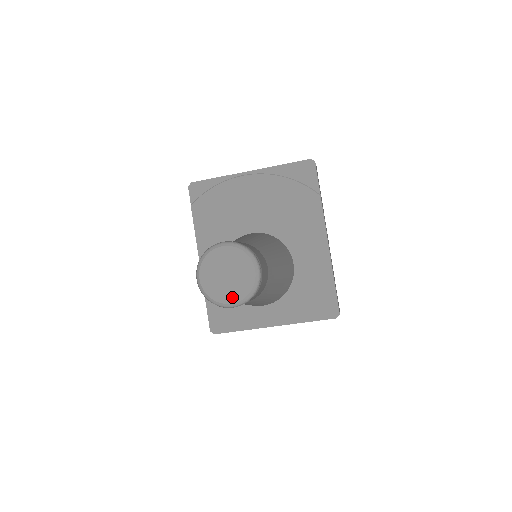
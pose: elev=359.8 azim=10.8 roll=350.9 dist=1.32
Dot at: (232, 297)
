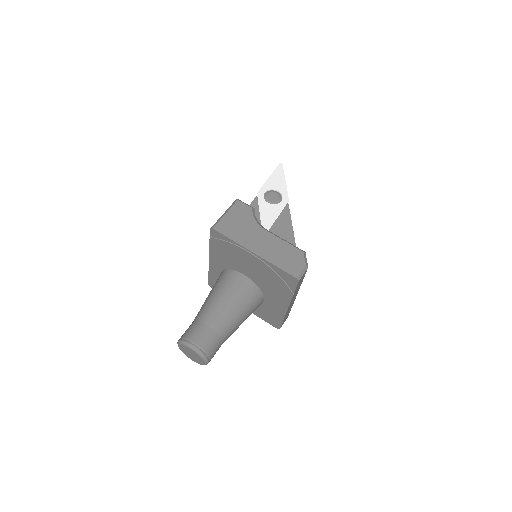
Dot at: (192, 359)
